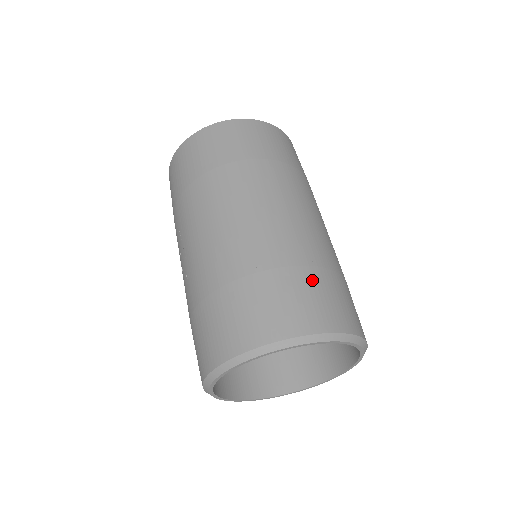
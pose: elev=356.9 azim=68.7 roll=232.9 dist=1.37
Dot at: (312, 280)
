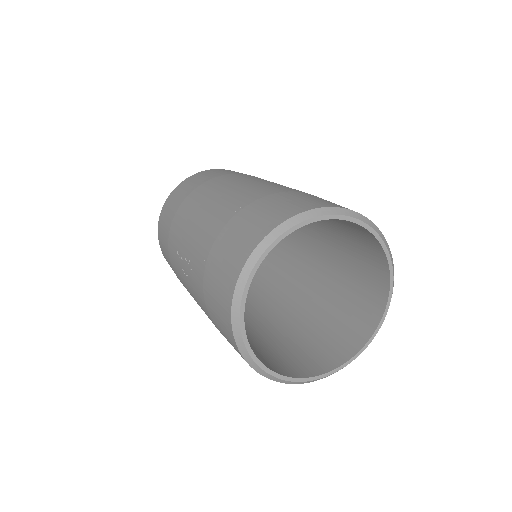
Dot at: (302, 195)
